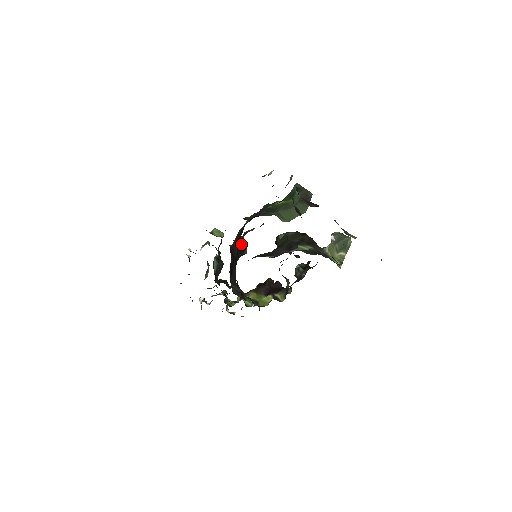
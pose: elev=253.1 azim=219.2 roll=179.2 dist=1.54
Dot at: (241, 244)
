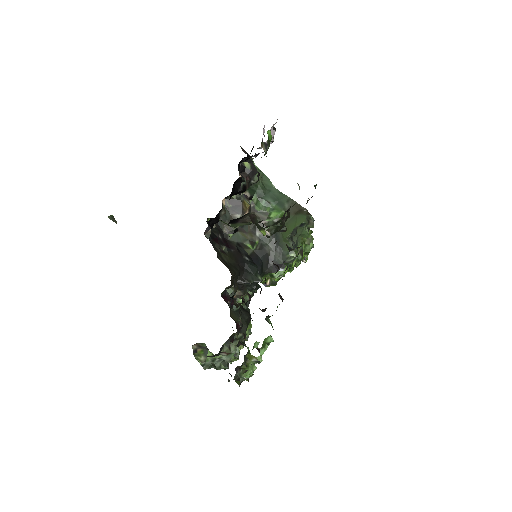
Dot at: (249, 261)
